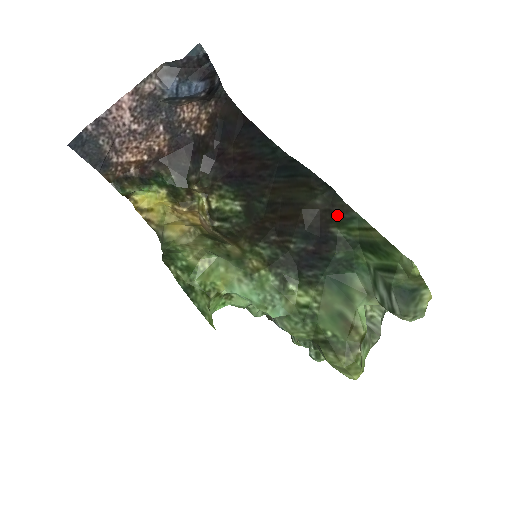
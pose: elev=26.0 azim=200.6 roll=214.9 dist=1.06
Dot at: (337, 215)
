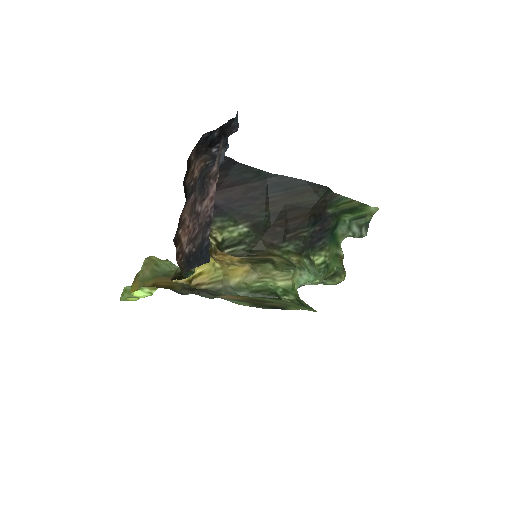
Dot at: (329, 201)
